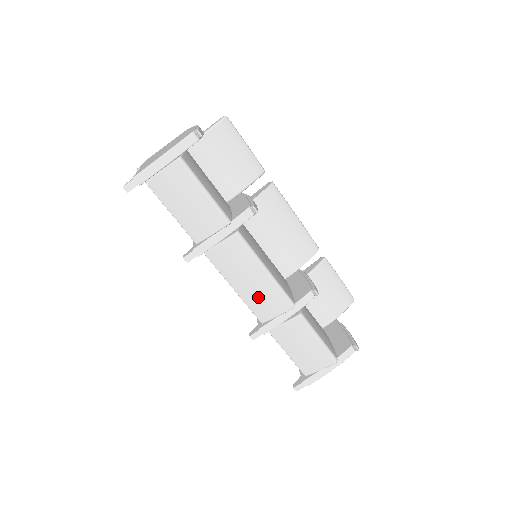
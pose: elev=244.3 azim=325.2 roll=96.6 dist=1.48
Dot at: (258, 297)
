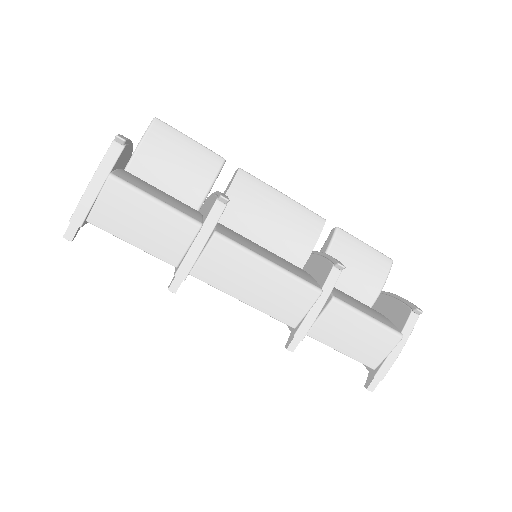
Dot at: (275, 299)
